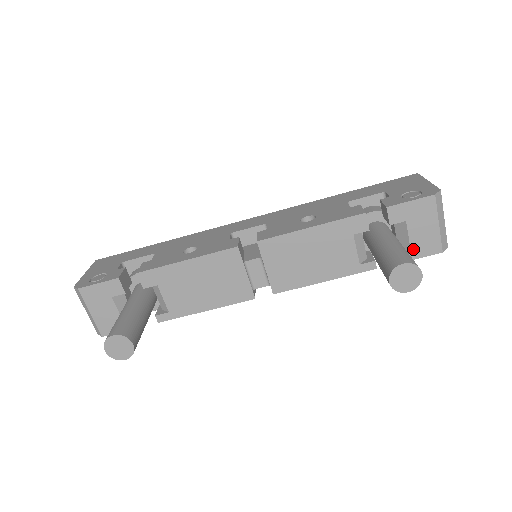
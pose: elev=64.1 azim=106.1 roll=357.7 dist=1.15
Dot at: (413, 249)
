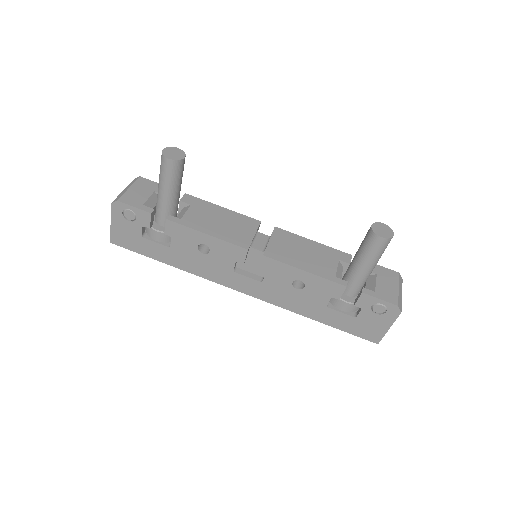
Dot at: (377, 291)
